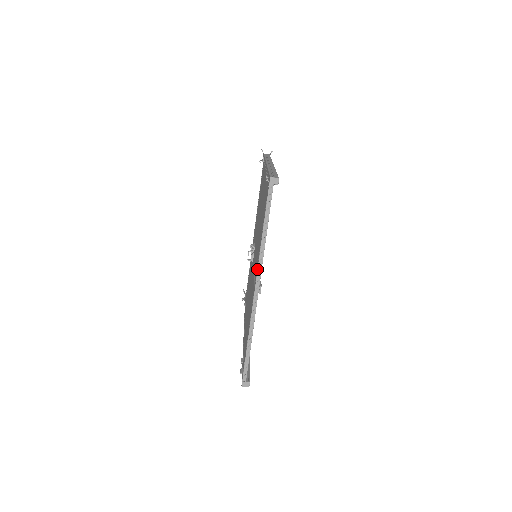
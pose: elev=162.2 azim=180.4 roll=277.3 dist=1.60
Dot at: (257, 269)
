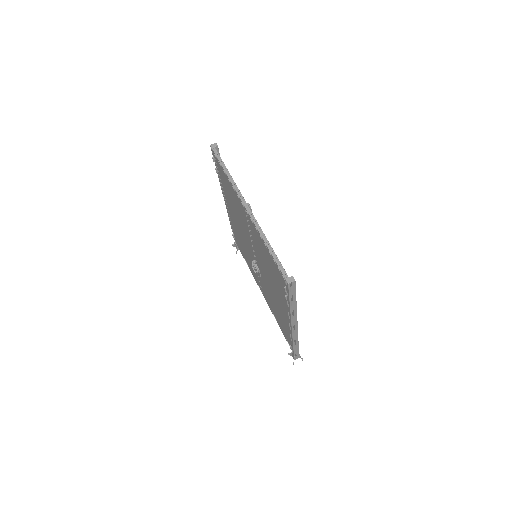
Dot at: (237, 194)
